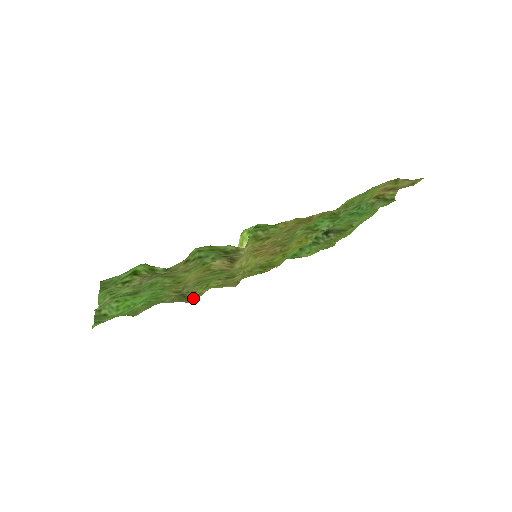
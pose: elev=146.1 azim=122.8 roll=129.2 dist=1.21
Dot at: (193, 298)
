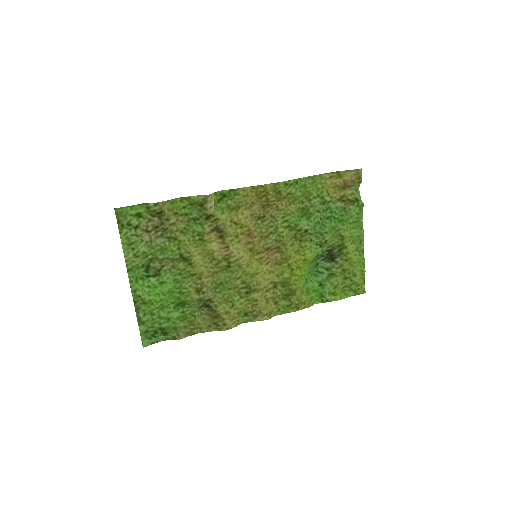
Dot at: (223, 316)
